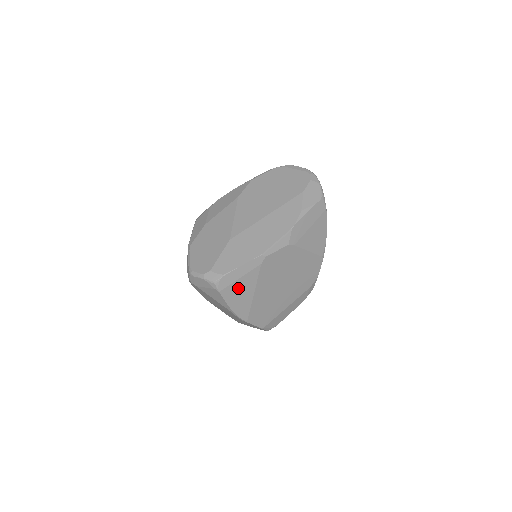
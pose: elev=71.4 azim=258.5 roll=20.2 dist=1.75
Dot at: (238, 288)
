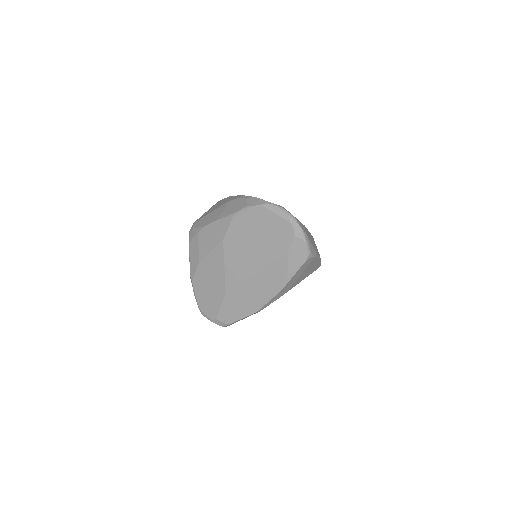
Dot at: occluded
